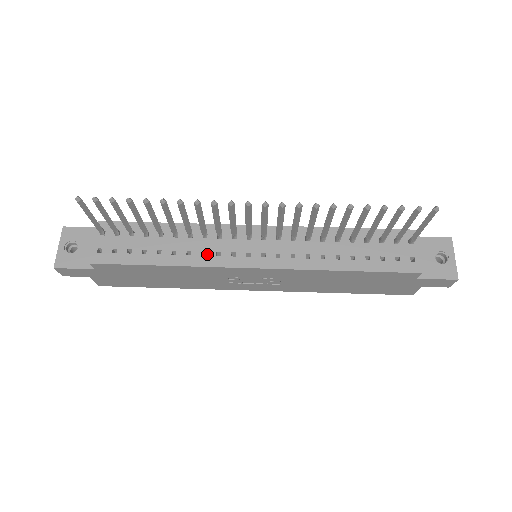
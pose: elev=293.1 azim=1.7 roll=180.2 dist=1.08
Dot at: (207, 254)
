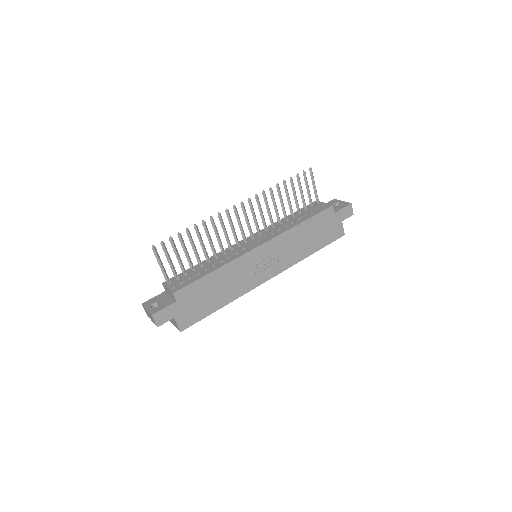
Dot at: (231, 256)
